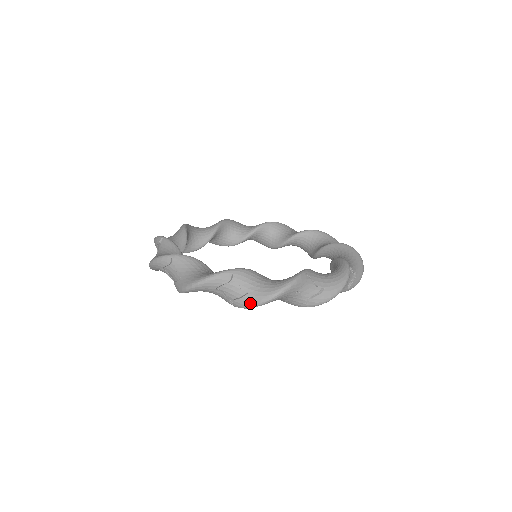
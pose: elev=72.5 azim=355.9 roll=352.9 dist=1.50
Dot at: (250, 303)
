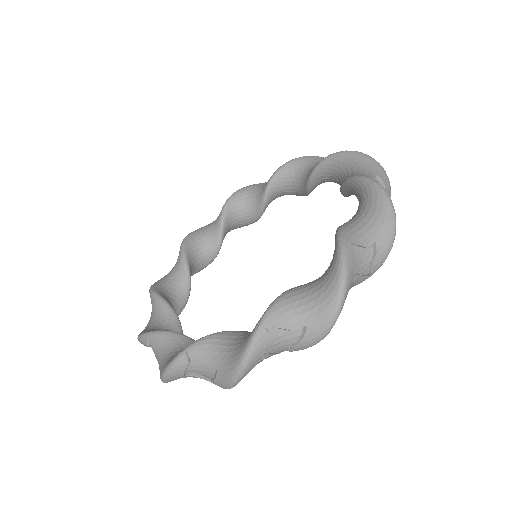
Dot at: (388, 247)
